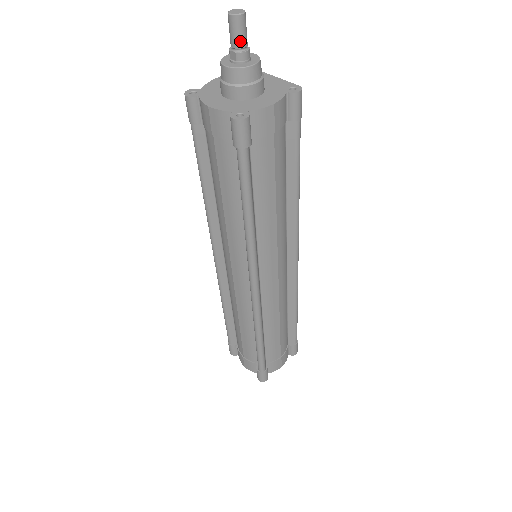
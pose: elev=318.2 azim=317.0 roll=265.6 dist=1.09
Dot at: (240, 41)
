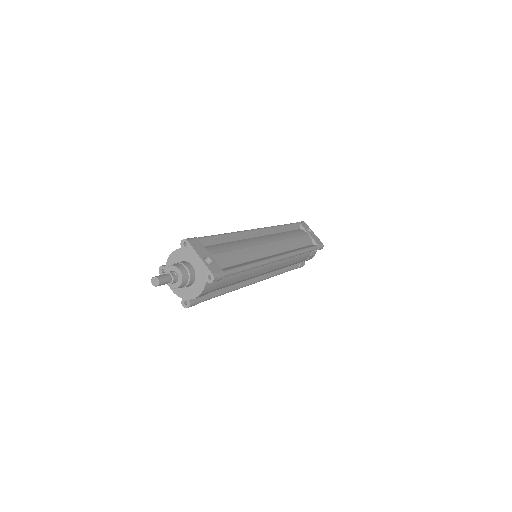
Dot at: occluded
